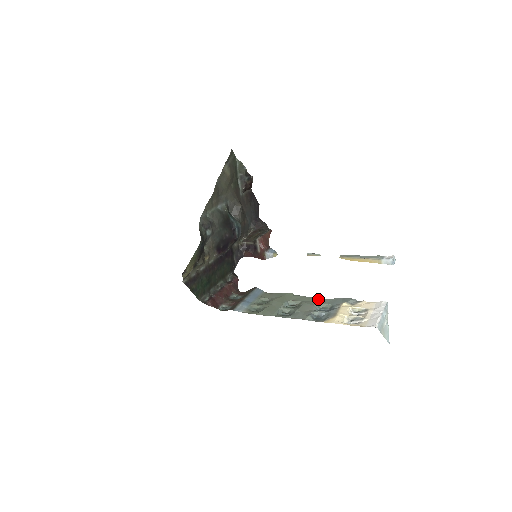
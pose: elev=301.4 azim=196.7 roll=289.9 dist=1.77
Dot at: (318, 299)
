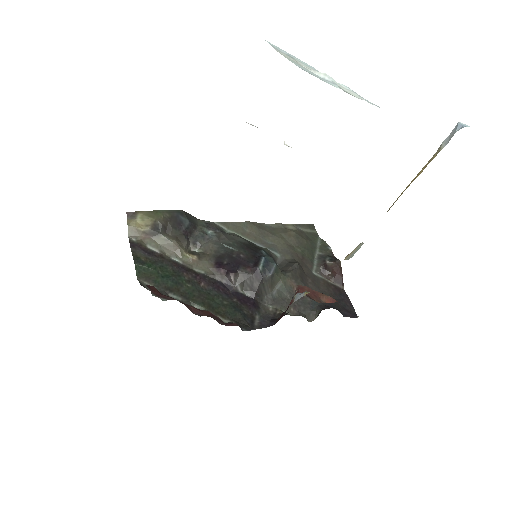
Dot at: occluded
